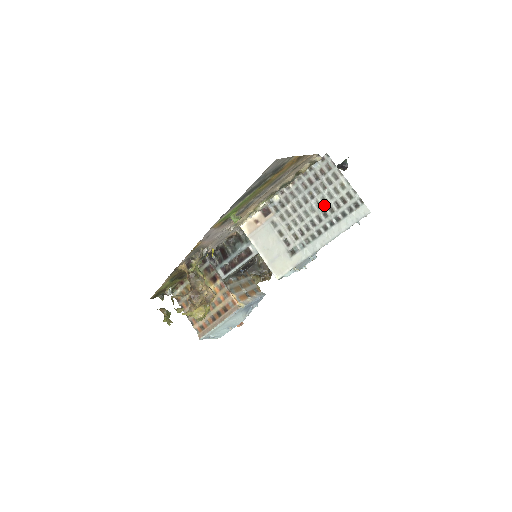
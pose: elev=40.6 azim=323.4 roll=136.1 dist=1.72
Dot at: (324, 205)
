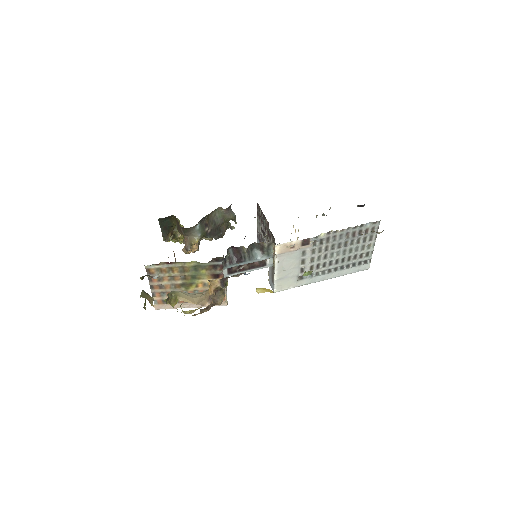
Dot at: (348, 254)
